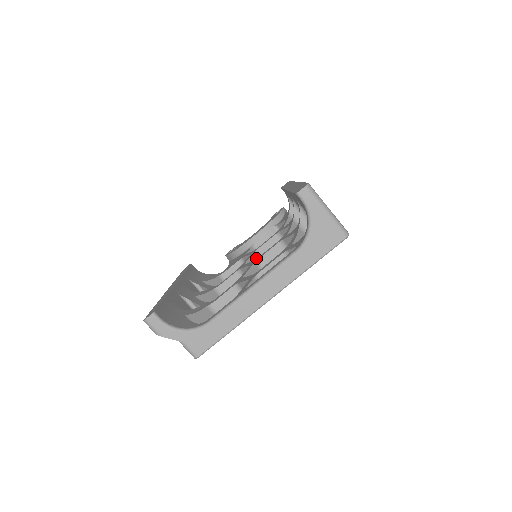
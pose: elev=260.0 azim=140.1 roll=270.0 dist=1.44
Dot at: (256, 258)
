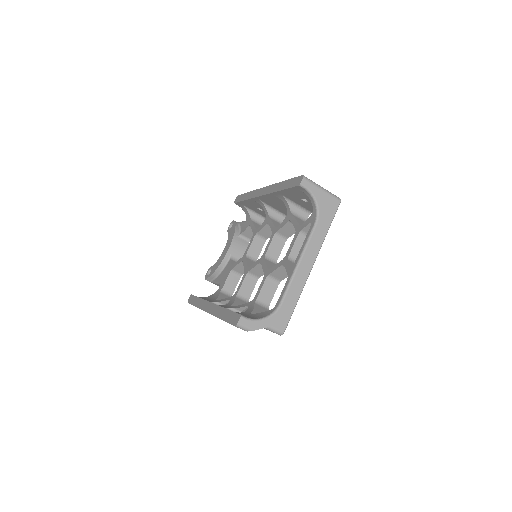
Dot at: (250, 261)
